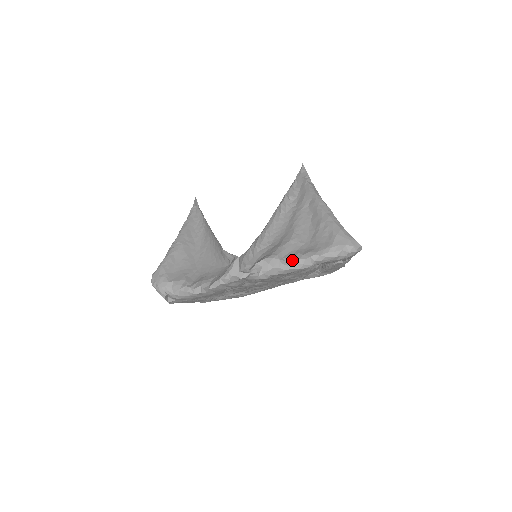
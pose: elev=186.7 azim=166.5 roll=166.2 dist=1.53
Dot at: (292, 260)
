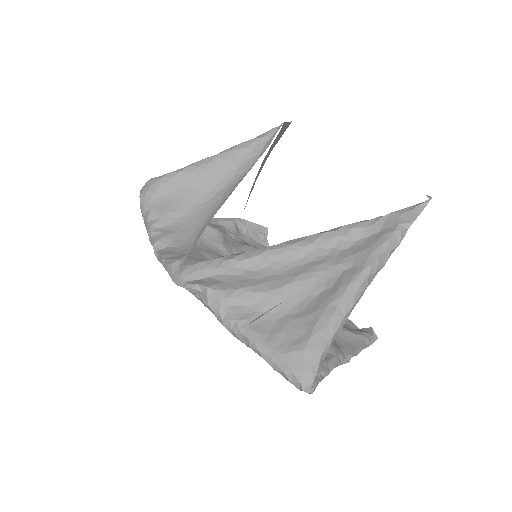
Dot at: (232, 320)
